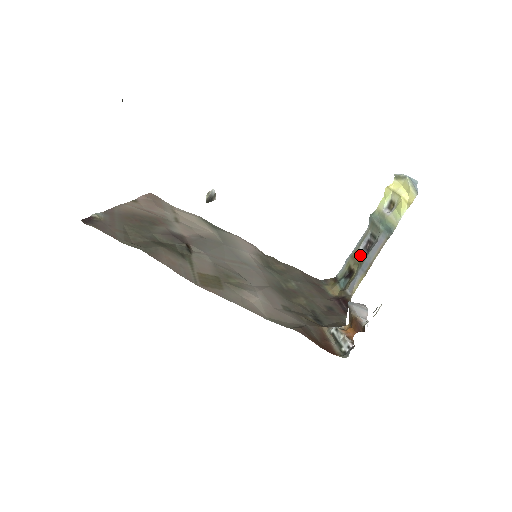
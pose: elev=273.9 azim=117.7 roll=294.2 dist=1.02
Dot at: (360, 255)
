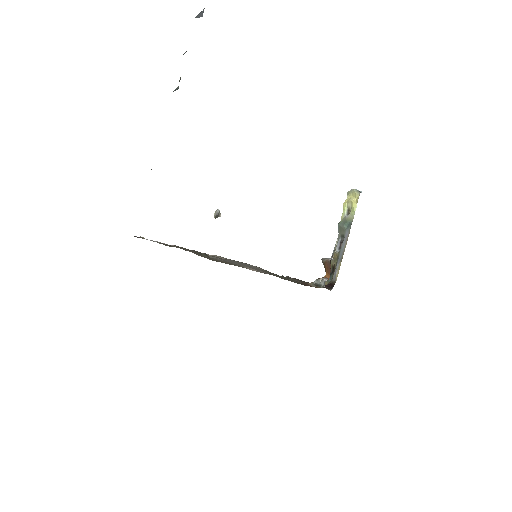
Dot at: (337, 253)
